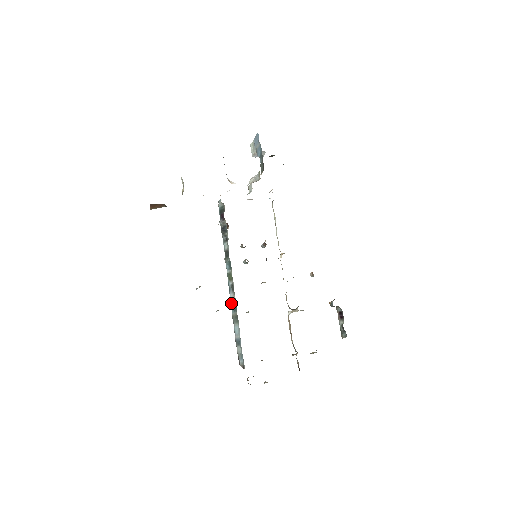
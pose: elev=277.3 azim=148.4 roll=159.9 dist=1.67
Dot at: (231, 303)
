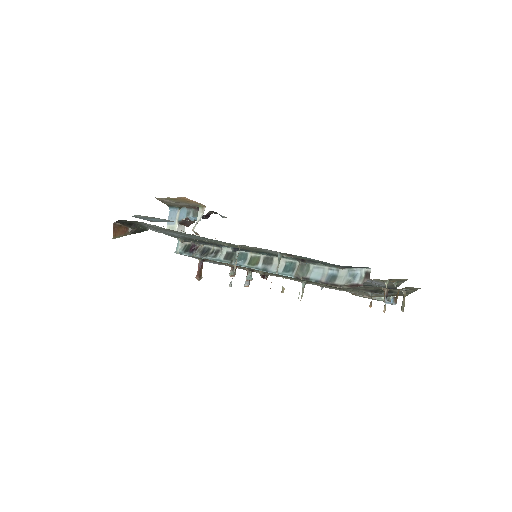
Dot at: (281, 272)
